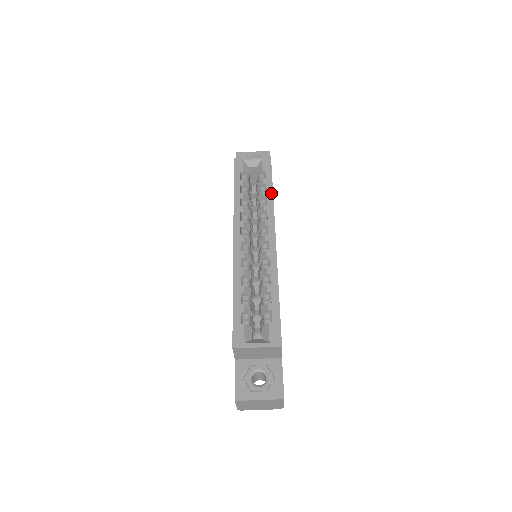
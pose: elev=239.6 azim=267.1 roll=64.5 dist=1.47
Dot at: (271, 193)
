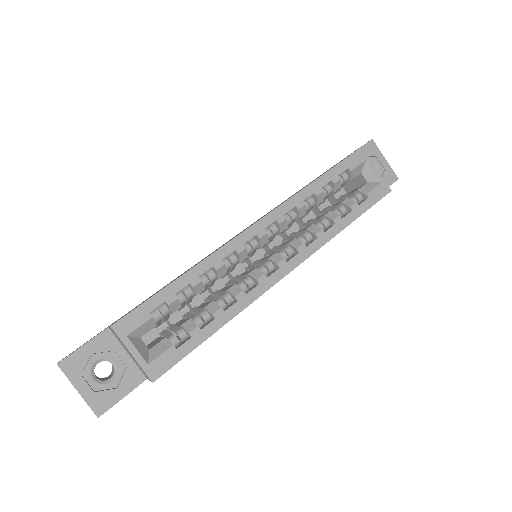
Dot at: (343, 226)
